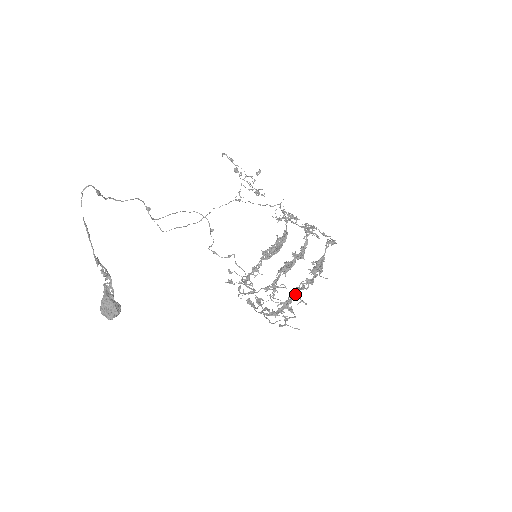
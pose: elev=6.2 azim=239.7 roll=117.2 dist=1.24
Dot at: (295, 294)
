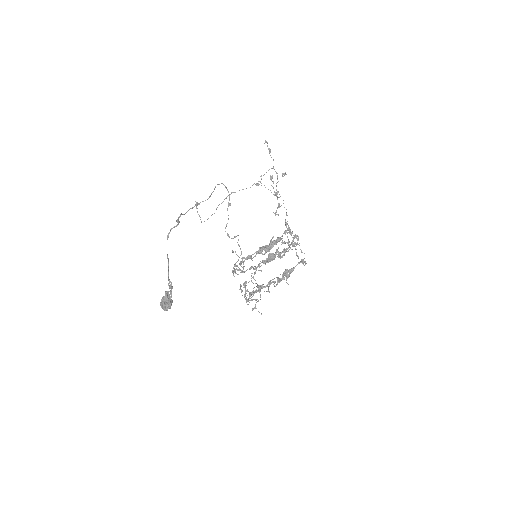
Dot at: (267, 286)
